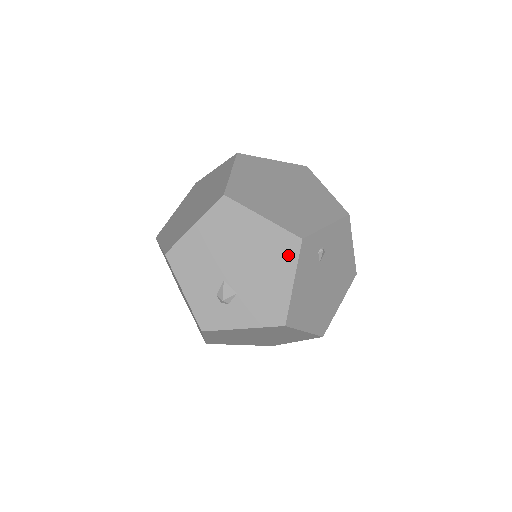
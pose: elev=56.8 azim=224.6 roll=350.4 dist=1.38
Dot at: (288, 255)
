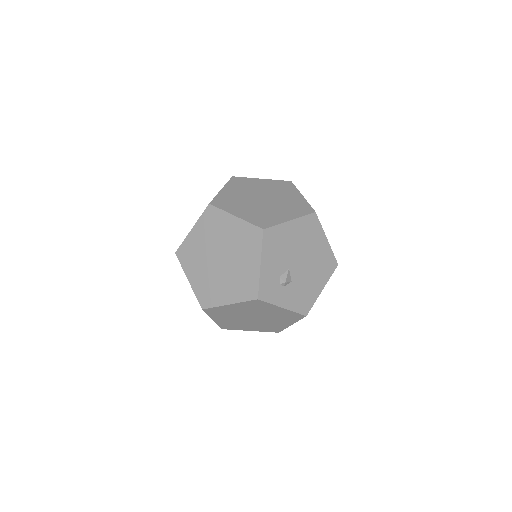
Dot at: (328, 271)
